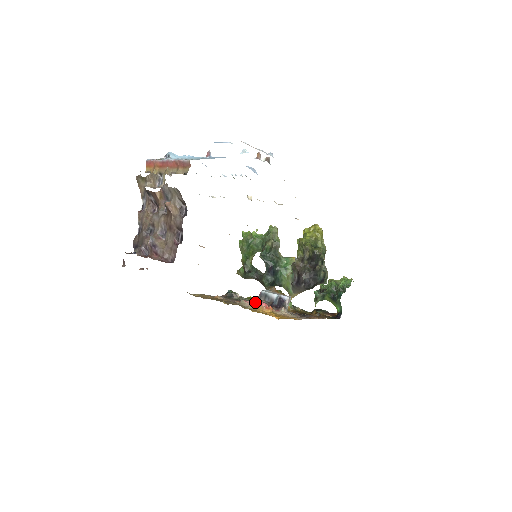
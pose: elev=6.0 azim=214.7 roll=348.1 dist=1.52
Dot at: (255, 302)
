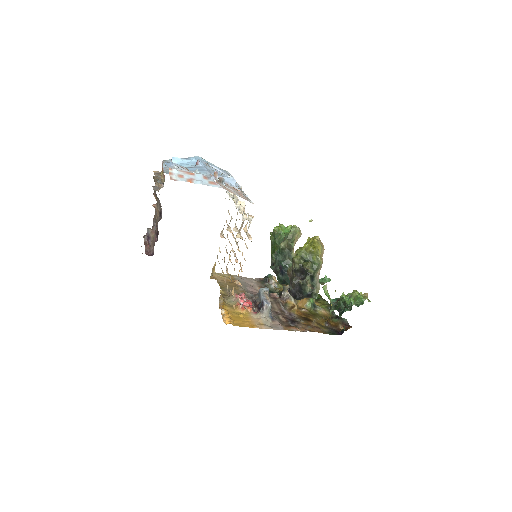
Dot at: (239, 299)
